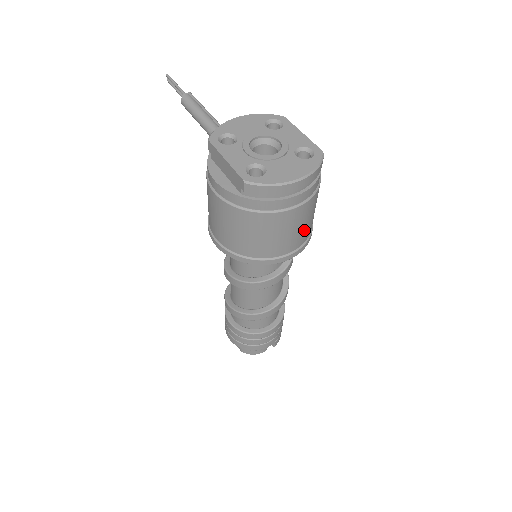
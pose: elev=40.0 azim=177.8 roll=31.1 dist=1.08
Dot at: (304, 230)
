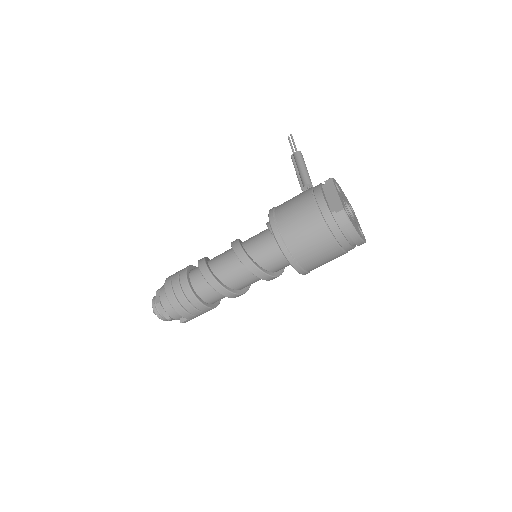
Dot at: (319, 264)
